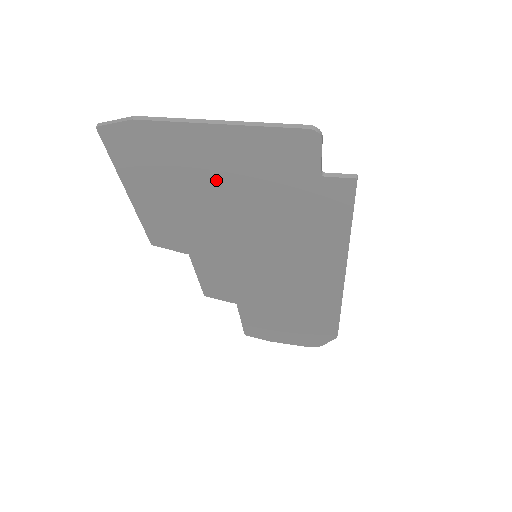
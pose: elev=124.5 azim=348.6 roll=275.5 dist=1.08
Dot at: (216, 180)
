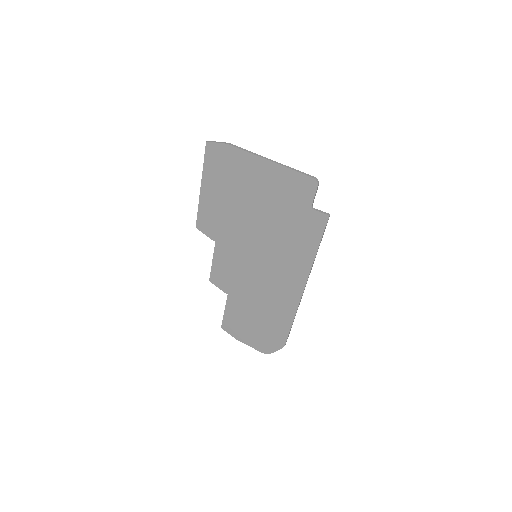
Dot at: (255, 193)
